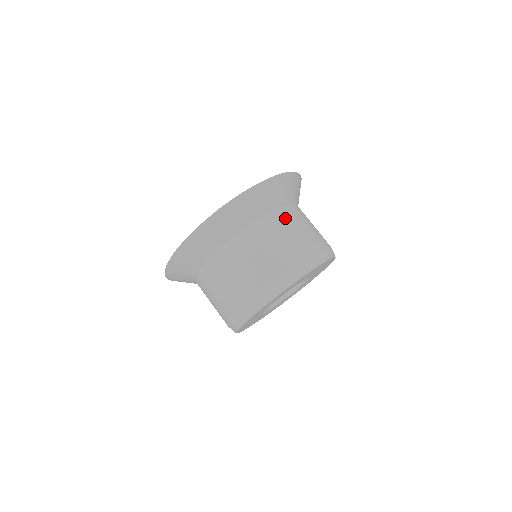
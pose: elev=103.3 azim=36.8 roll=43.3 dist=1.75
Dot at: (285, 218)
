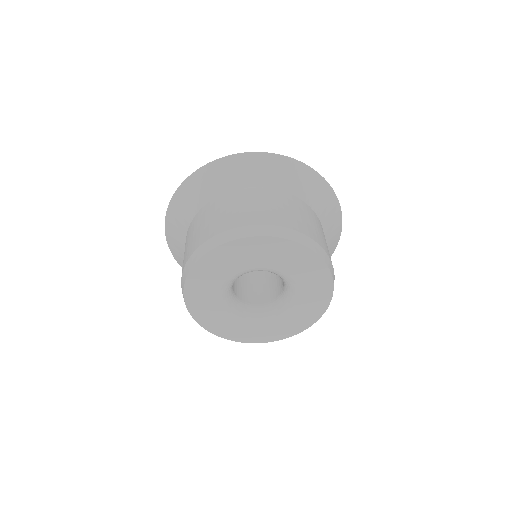
Dot at: (302, 206)
